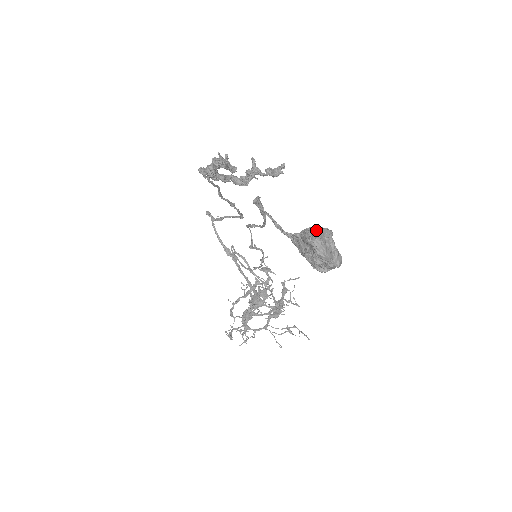
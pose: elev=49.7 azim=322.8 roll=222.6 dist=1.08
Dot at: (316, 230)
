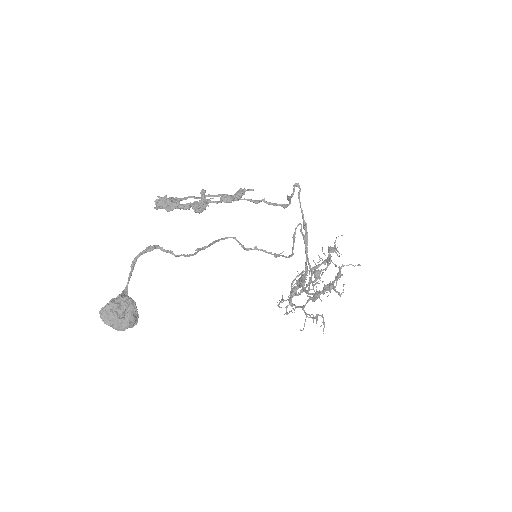
Dot at: (110, 302)
